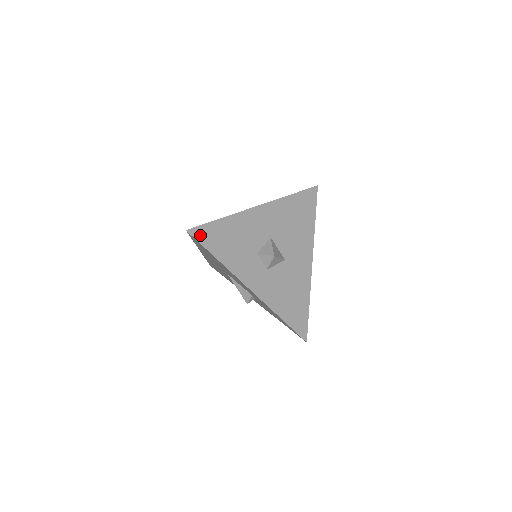
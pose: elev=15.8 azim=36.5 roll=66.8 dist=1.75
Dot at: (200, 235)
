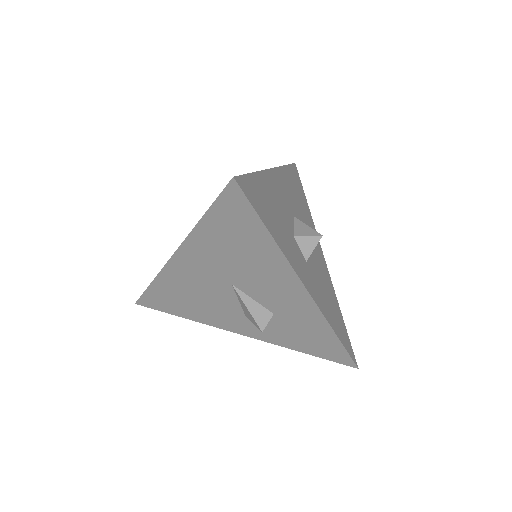
Dot at: (247, 191)
